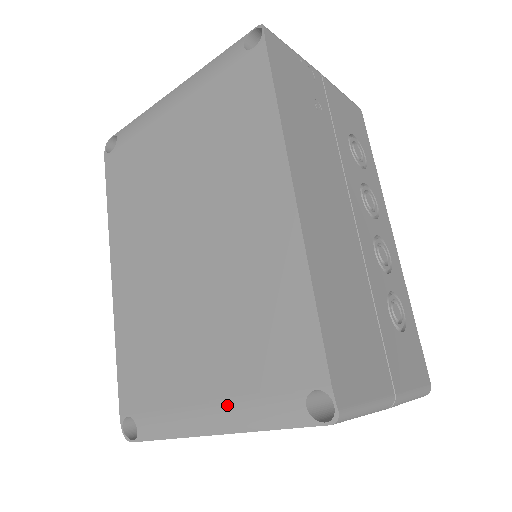
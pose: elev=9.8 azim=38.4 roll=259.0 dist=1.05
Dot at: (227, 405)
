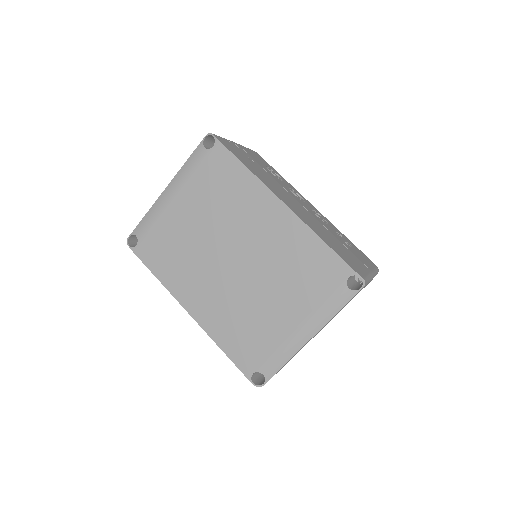
Dot at: (310, 318)
